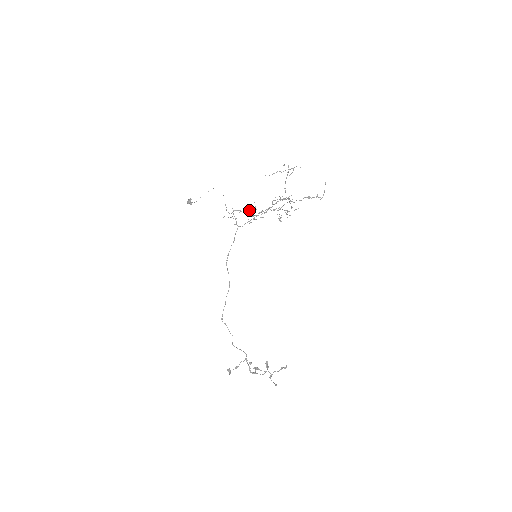
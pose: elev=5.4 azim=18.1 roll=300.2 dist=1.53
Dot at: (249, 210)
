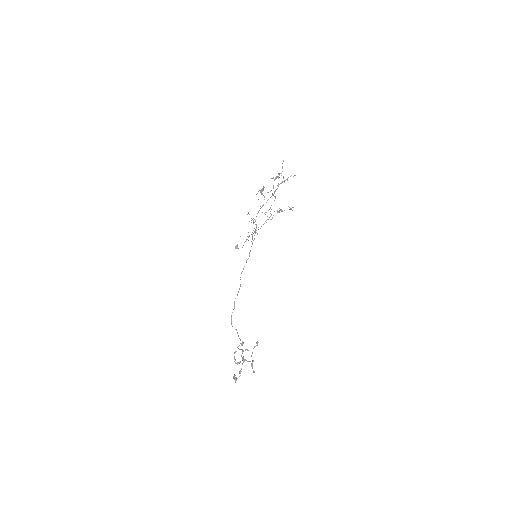
Dot at: occluded
